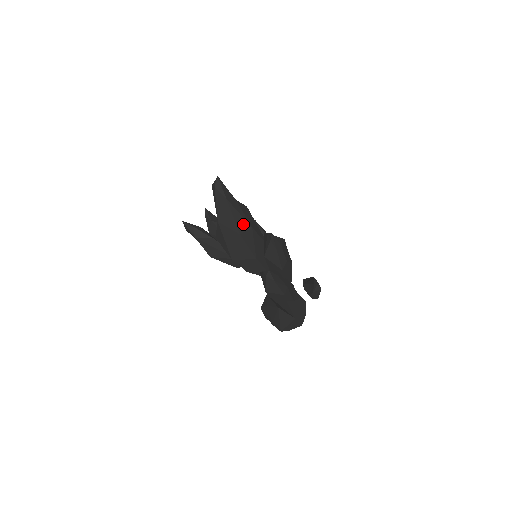
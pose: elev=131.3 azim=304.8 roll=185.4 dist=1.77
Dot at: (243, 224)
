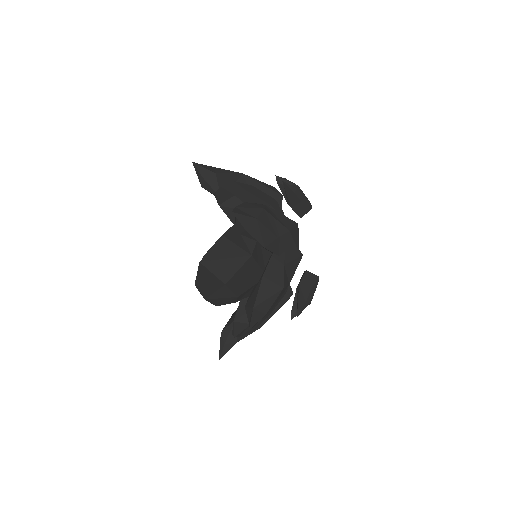
Dot at: (225, 300)
